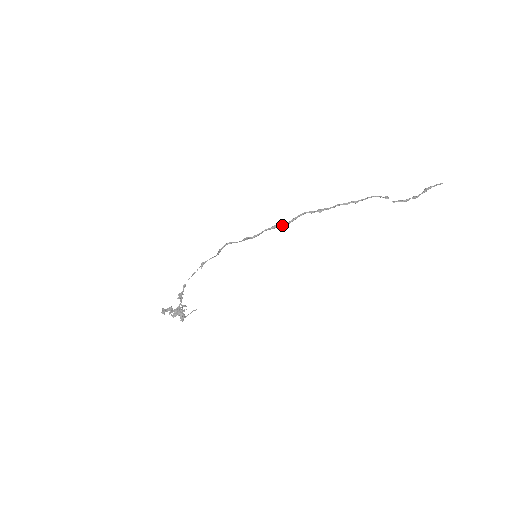
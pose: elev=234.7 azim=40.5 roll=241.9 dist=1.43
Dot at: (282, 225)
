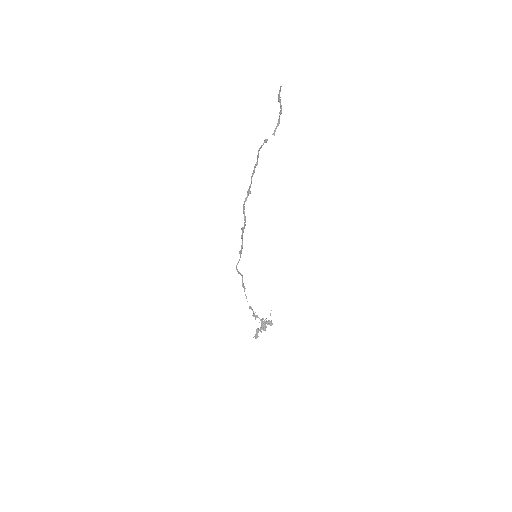
Dot at: (244, 224)
